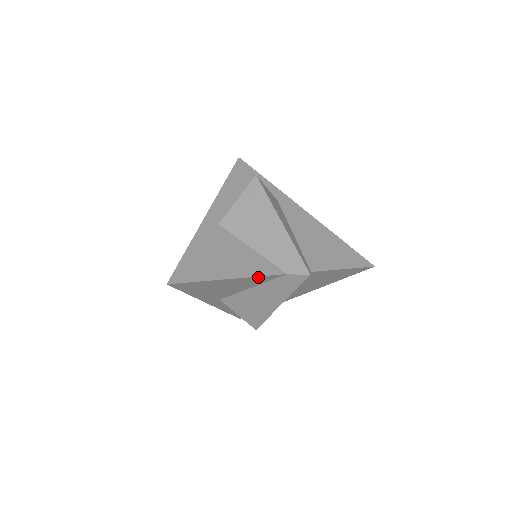
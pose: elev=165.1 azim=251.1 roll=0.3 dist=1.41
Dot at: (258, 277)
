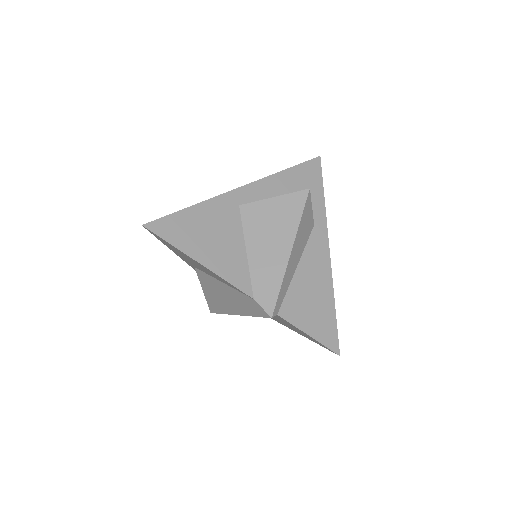
Dot at: (227, 281)
